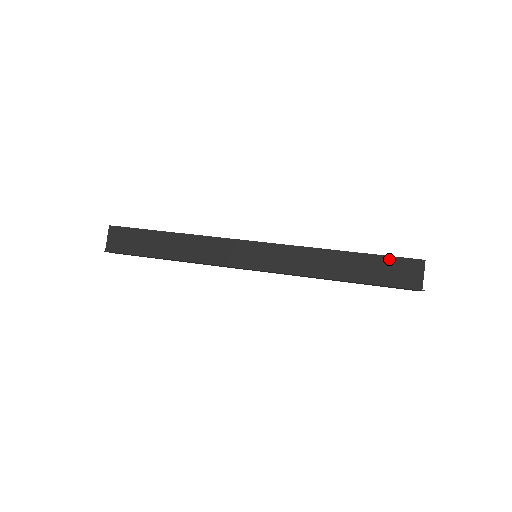
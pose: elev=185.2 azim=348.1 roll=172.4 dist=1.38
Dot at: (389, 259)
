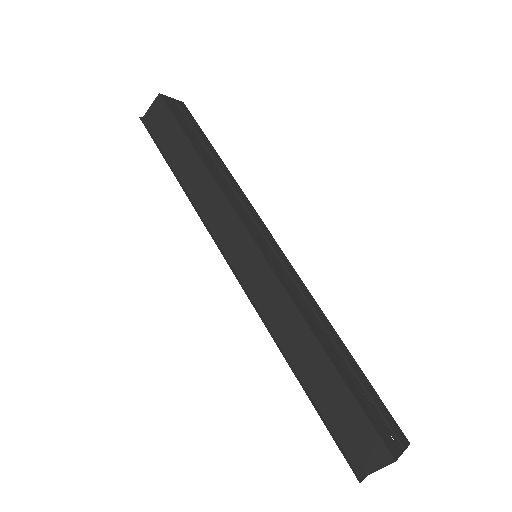
Dot at: (360, 413)
